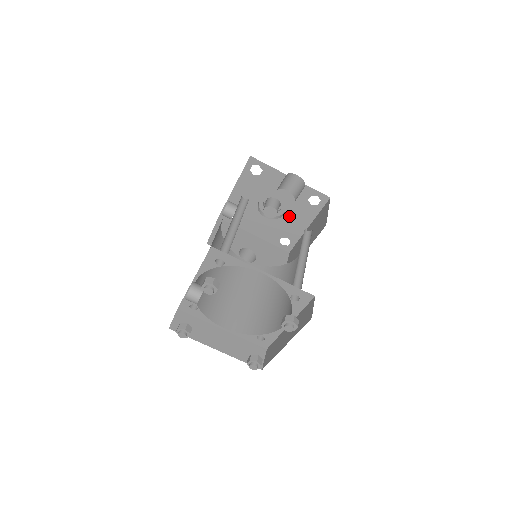
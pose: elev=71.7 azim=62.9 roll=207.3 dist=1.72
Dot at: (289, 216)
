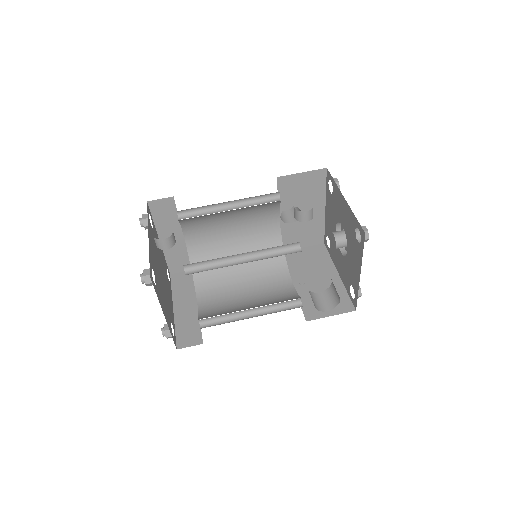
Dot at: (341, 257)
